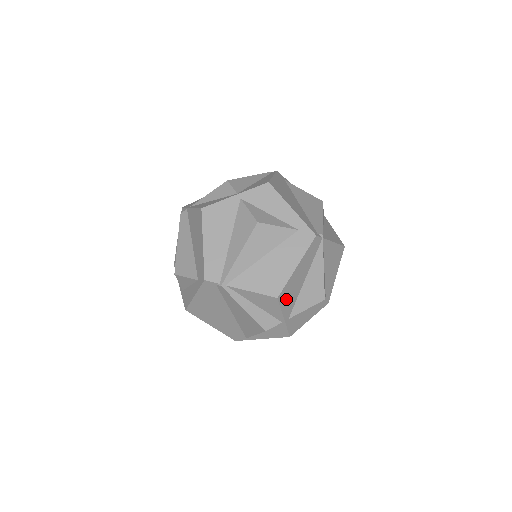
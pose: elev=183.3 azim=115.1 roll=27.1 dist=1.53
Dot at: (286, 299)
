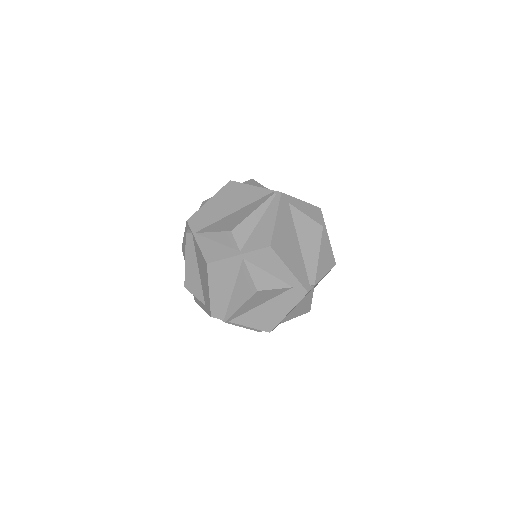
Dot at: occluded
